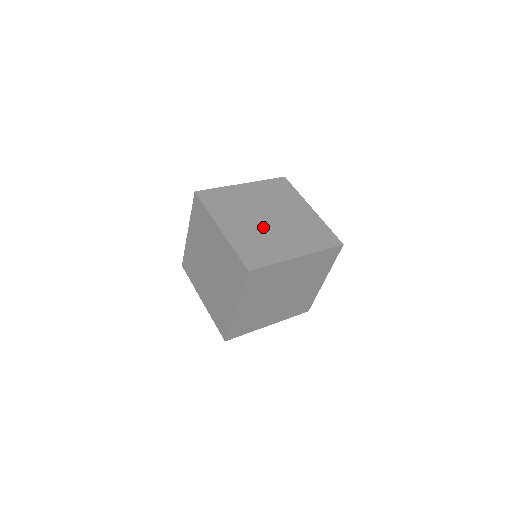
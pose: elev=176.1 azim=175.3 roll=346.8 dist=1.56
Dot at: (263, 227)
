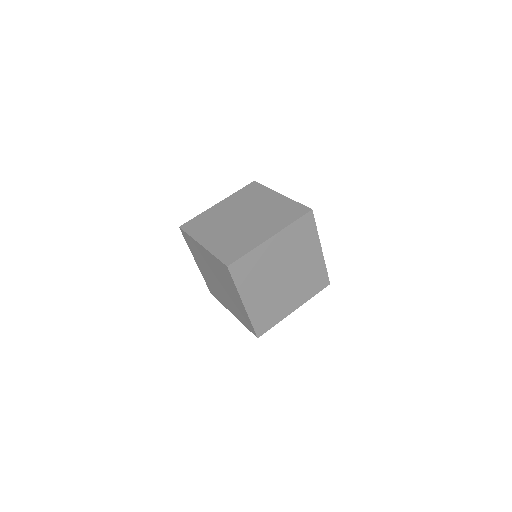
Dot at: occluded
